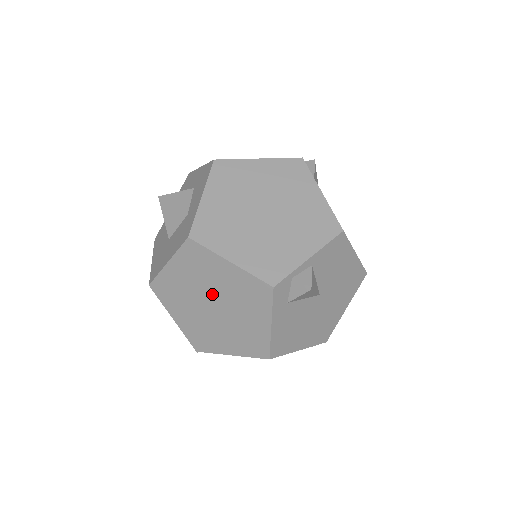
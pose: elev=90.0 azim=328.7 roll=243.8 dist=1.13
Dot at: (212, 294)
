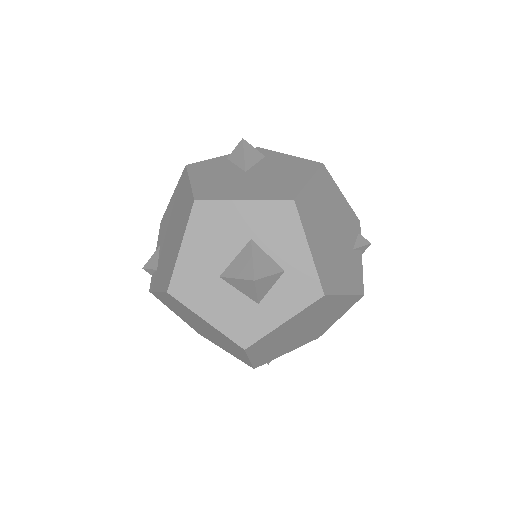
Dot at: (212, 334)
